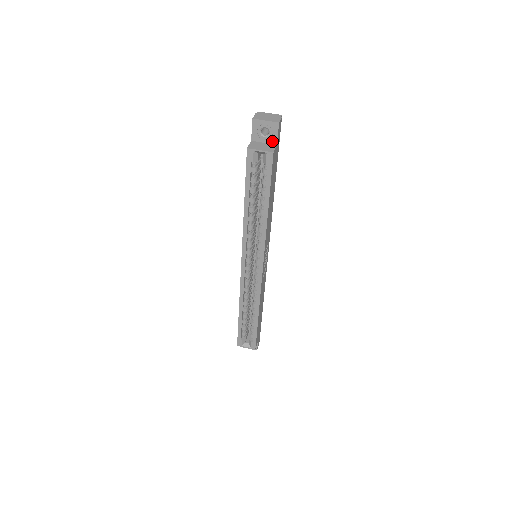
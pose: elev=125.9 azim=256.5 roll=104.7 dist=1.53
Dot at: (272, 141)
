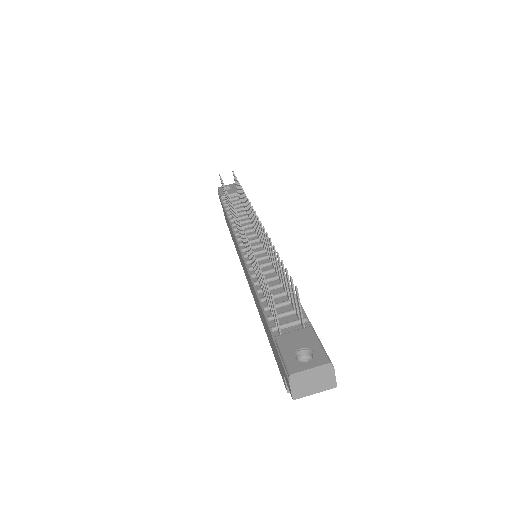
Dot at: occluded
